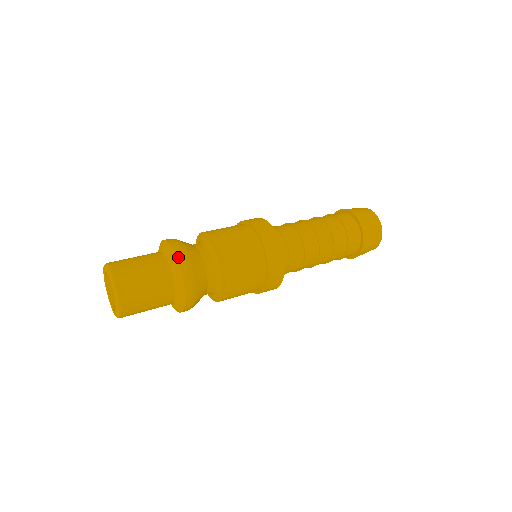
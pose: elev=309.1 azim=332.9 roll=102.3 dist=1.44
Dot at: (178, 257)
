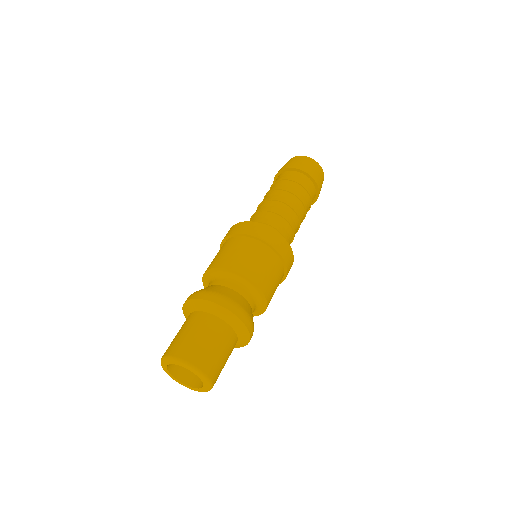
Dot at: (222, 305)
